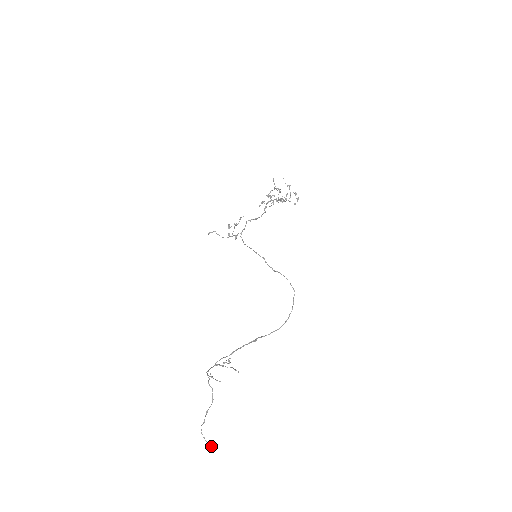
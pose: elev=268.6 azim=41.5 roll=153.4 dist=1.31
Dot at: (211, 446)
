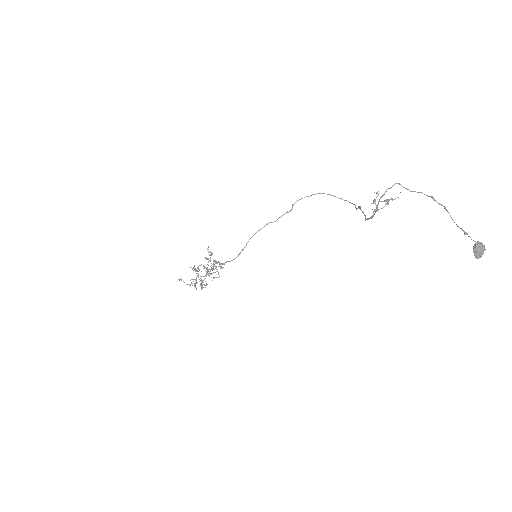
Dot at: (479, 242)
